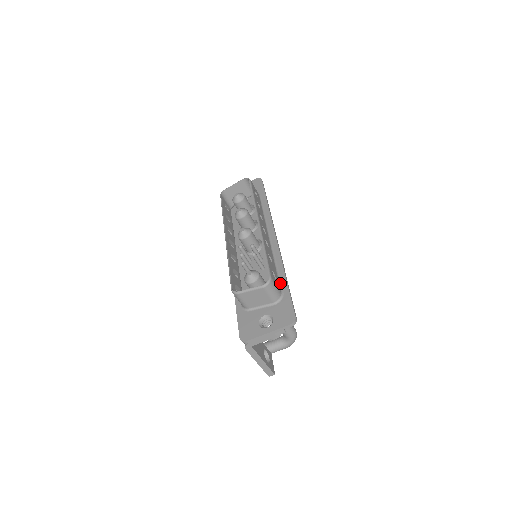
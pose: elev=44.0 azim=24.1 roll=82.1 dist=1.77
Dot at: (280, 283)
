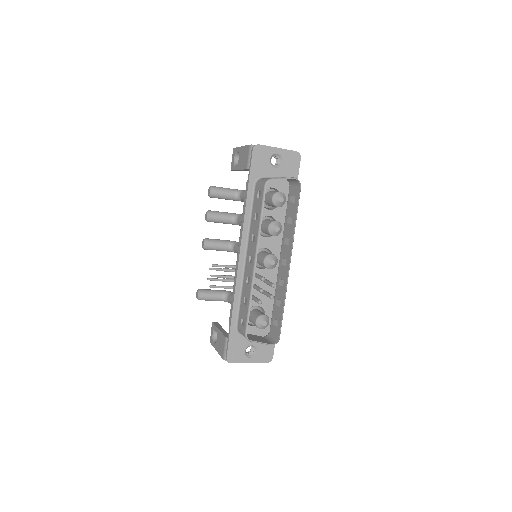
Dot at: occluded
